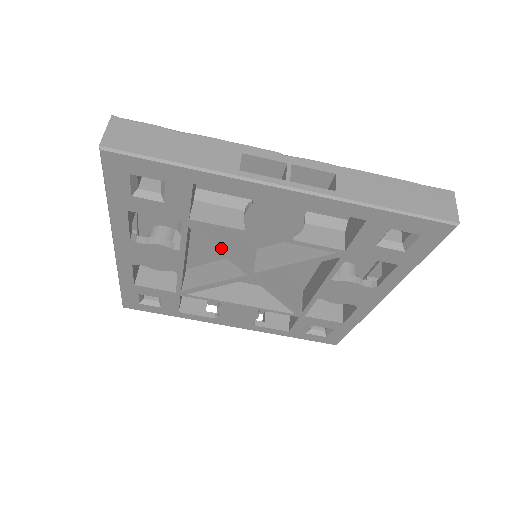
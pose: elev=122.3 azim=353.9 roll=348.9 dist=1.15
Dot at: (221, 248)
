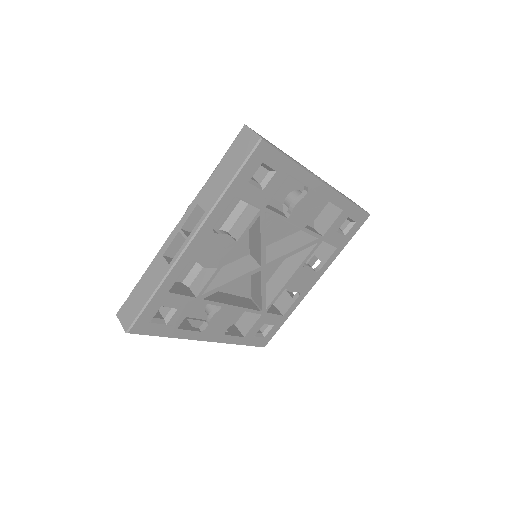
Dot at: (264, 237)
